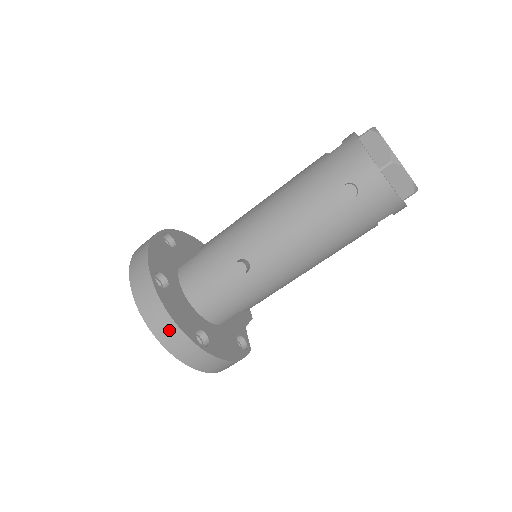
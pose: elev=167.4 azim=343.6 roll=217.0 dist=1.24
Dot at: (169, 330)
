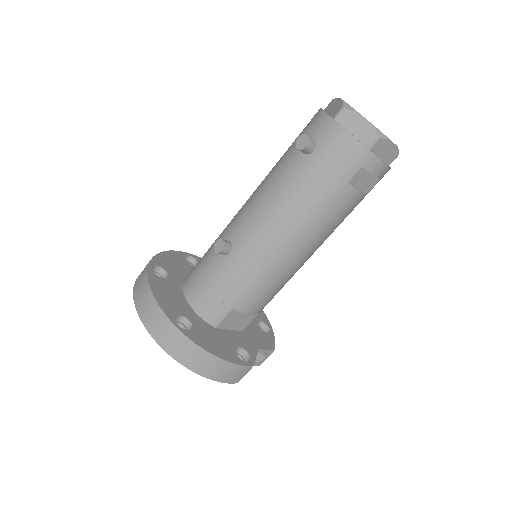
Dot at: (150, 307)
